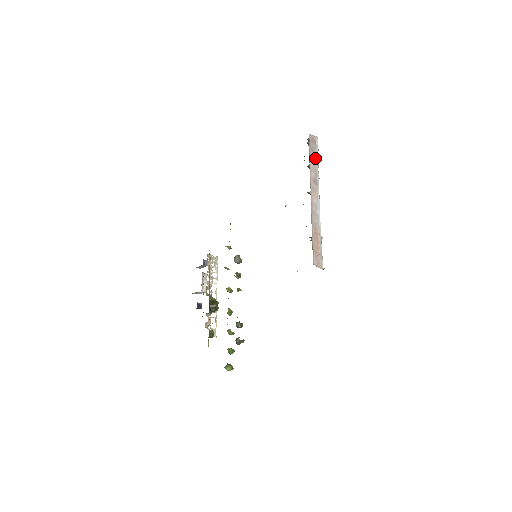
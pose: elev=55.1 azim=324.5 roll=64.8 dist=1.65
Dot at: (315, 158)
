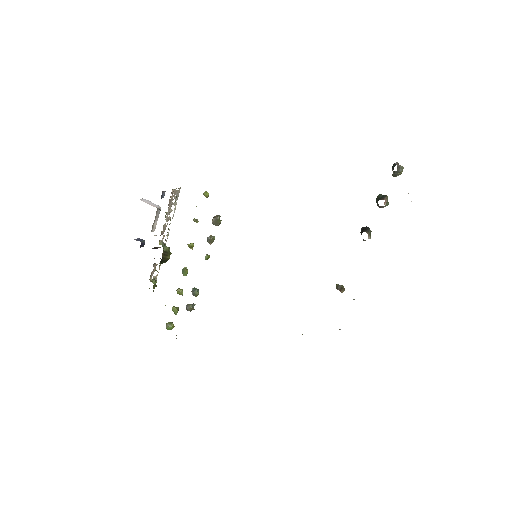
Dot at: occluded
